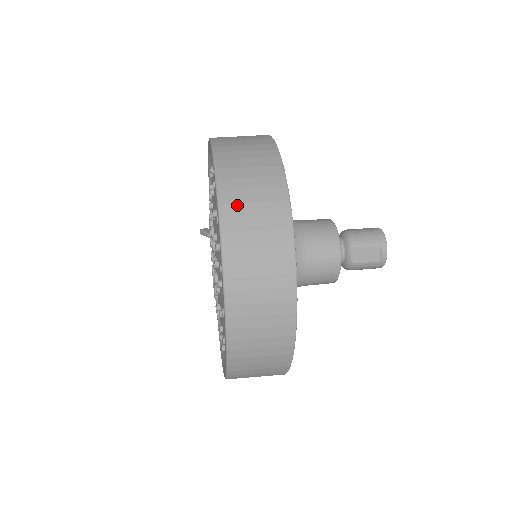
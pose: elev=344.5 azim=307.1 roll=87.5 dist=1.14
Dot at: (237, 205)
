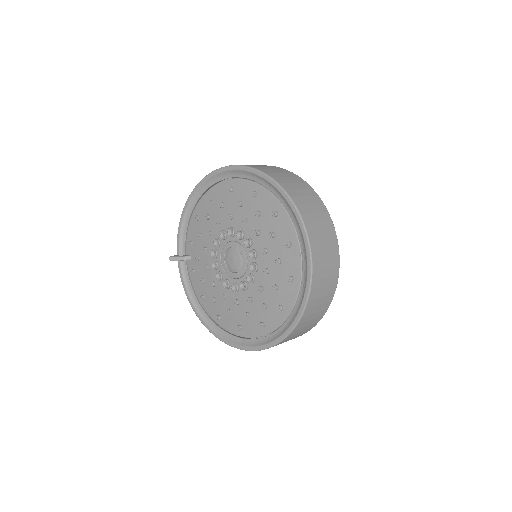
Dot at: (298, 197)
